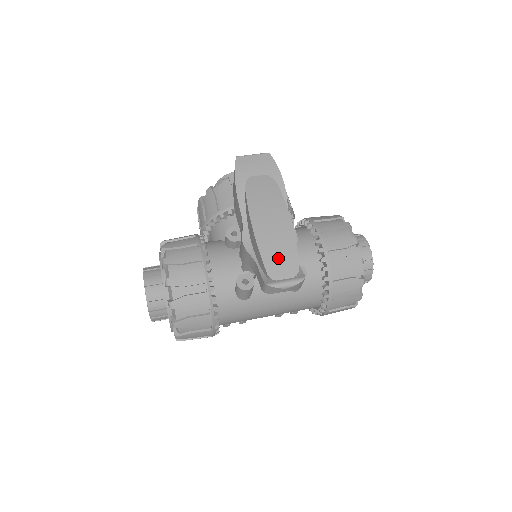
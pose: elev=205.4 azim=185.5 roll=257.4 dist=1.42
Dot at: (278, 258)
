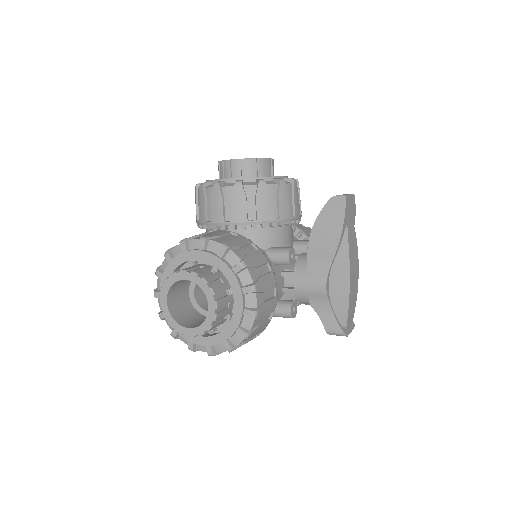
Dot at: (352, 310)
